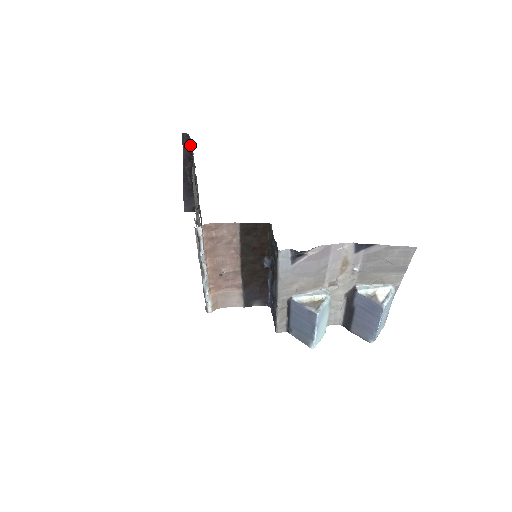
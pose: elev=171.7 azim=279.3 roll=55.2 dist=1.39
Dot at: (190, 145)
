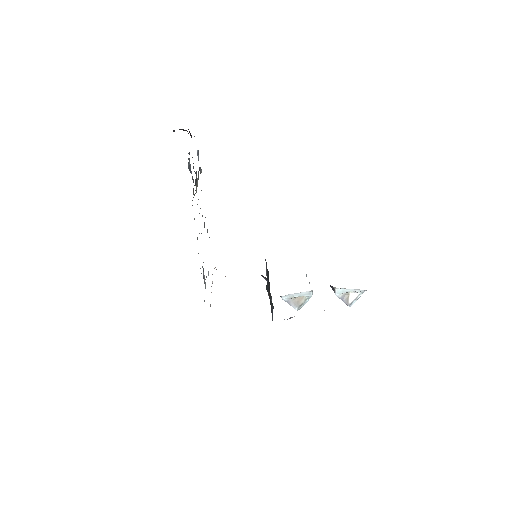
Dot at: occluded
